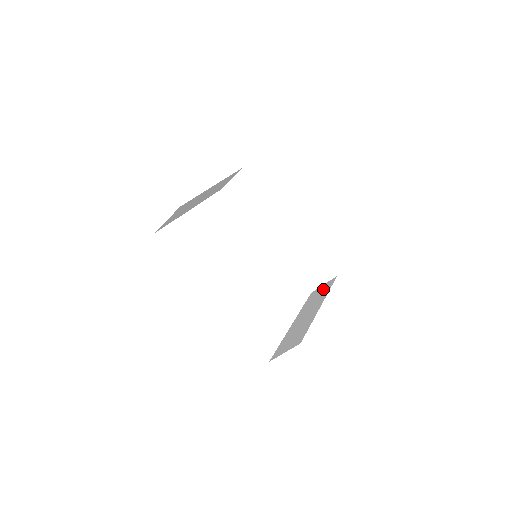
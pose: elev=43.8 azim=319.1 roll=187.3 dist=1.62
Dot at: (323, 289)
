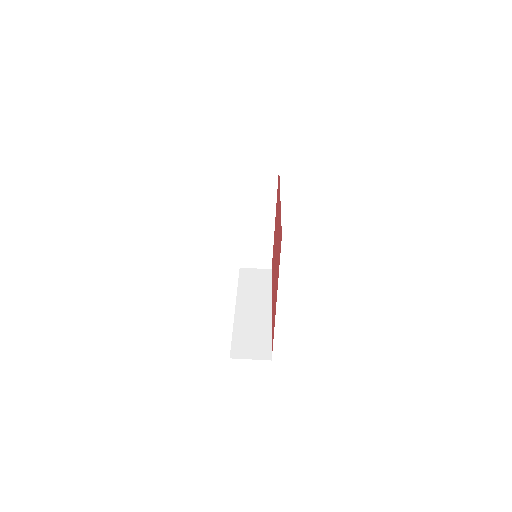
Dot at: occluded
